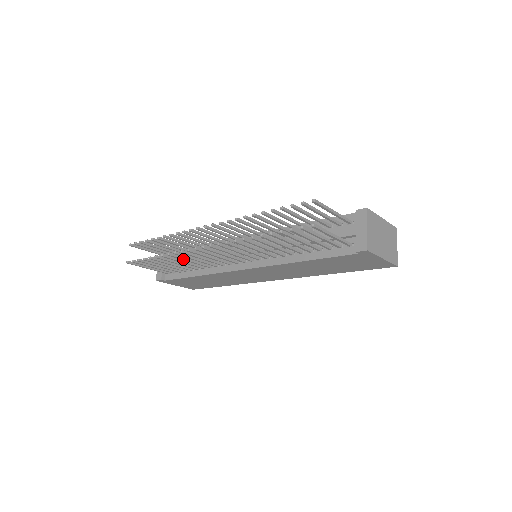
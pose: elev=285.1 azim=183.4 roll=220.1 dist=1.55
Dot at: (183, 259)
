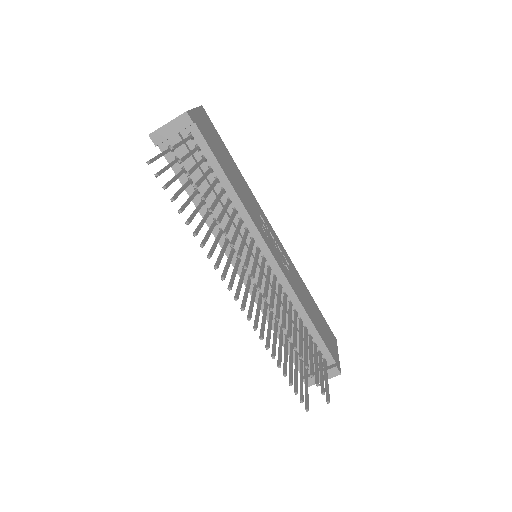
Dot at: occluded
